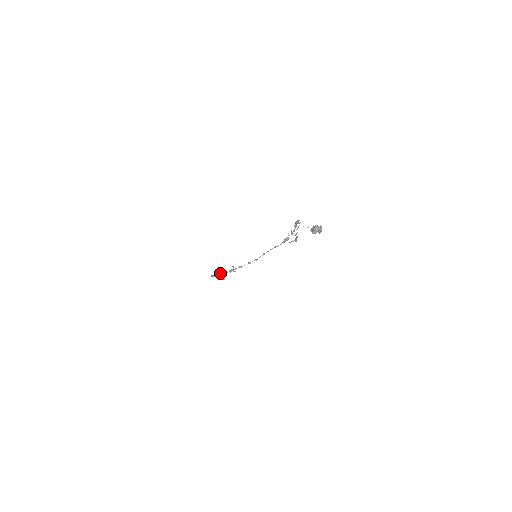
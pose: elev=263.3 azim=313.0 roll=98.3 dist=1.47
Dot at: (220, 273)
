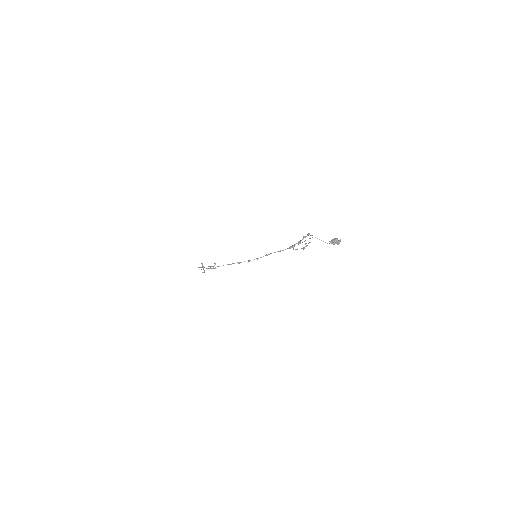
Dot at: occluded
